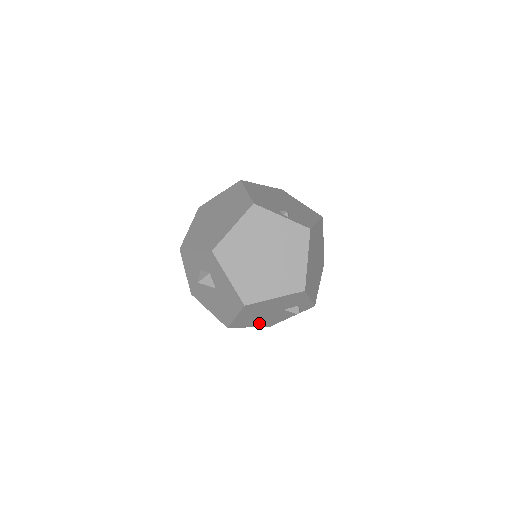
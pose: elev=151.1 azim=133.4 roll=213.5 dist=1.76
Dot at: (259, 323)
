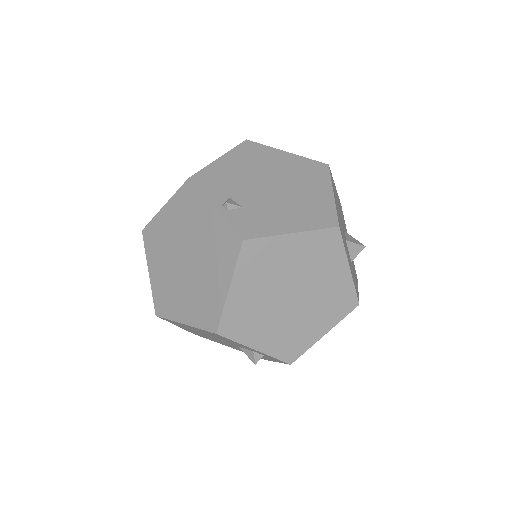
Dot at: occluded
